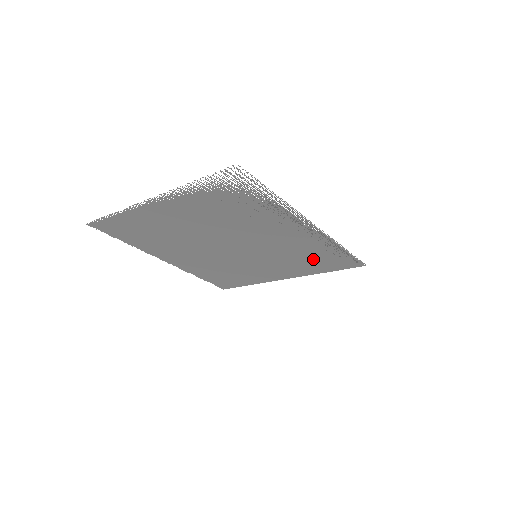
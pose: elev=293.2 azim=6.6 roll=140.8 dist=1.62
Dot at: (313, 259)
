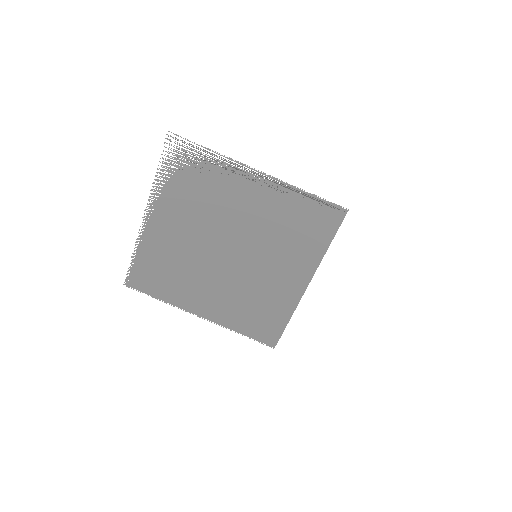
Dot at: (300, 229)
